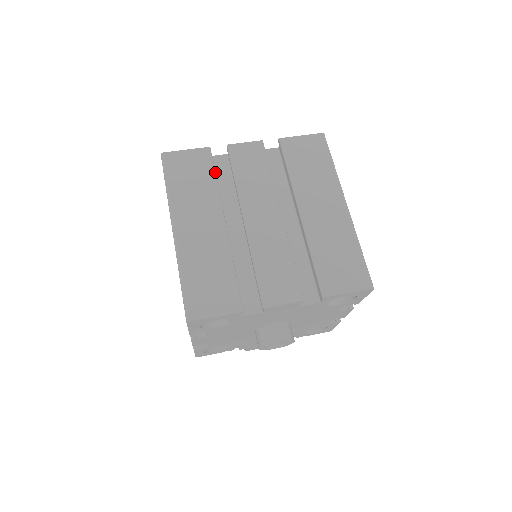
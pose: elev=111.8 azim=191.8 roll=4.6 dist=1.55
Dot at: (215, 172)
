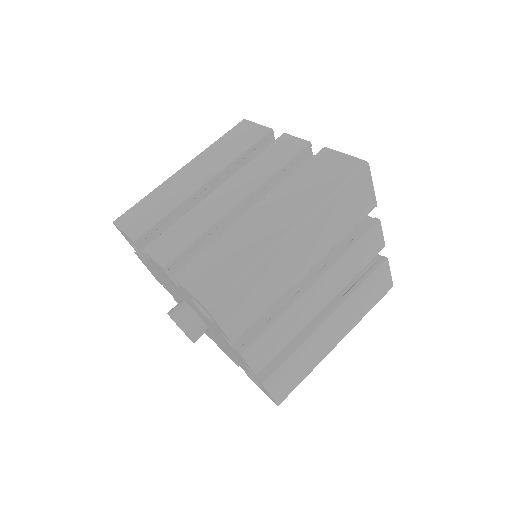
Dot at: (354, 227)
